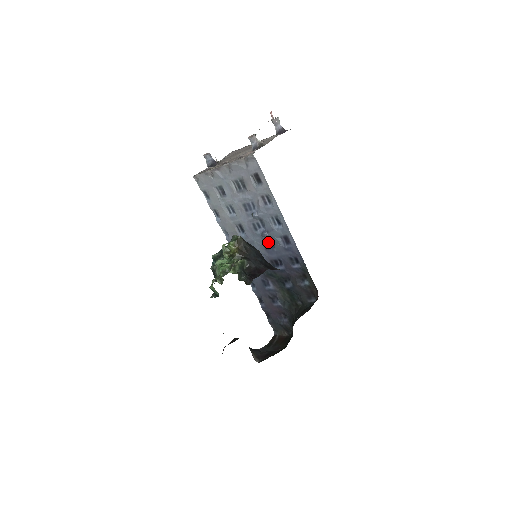
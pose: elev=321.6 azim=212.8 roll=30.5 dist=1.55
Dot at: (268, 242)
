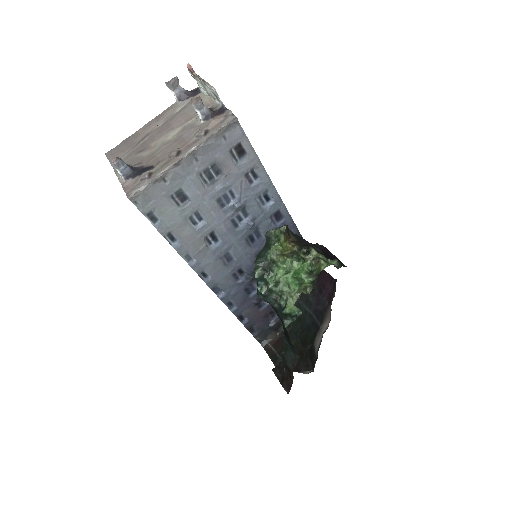
Dot at: (253, 233)
